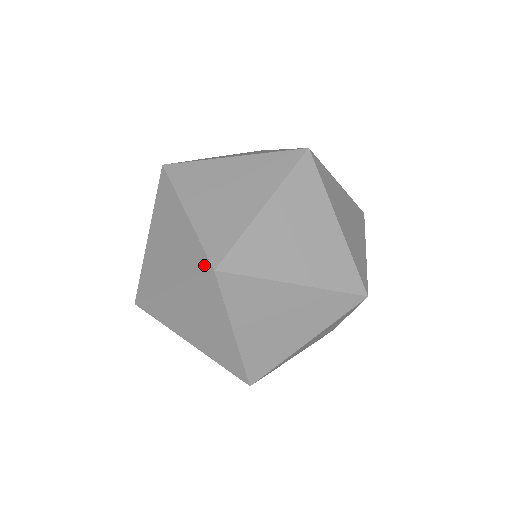
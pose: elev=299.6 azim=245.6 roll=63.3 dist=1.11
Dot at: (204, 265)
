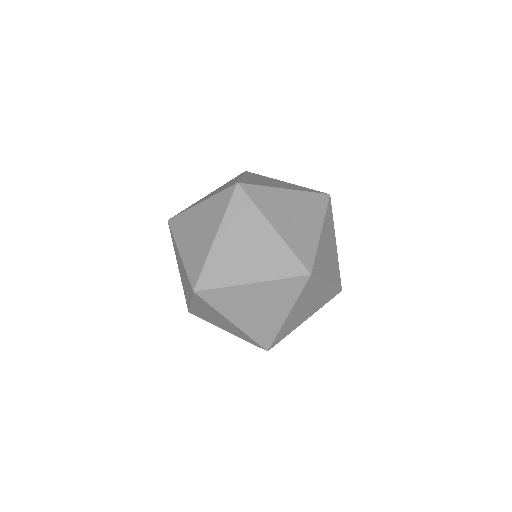
Dot at: (258, 346)
